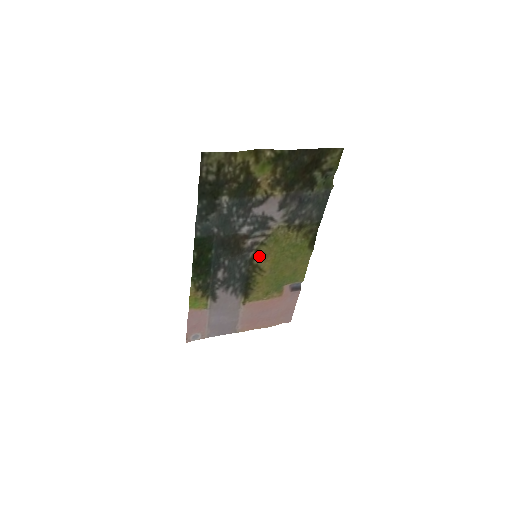
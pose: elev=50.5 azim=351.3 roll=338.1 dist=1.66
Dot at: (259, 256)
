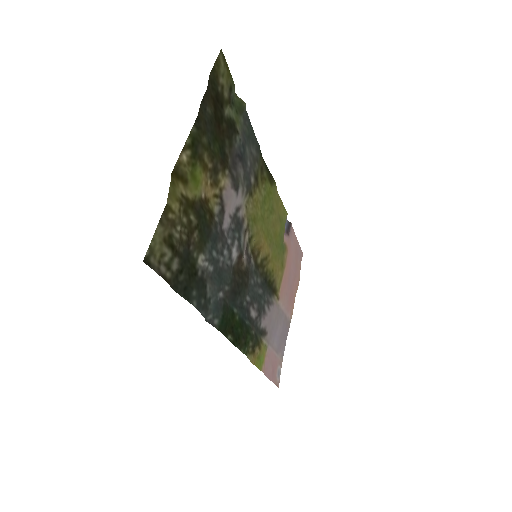
Dot at: (256, 252)
